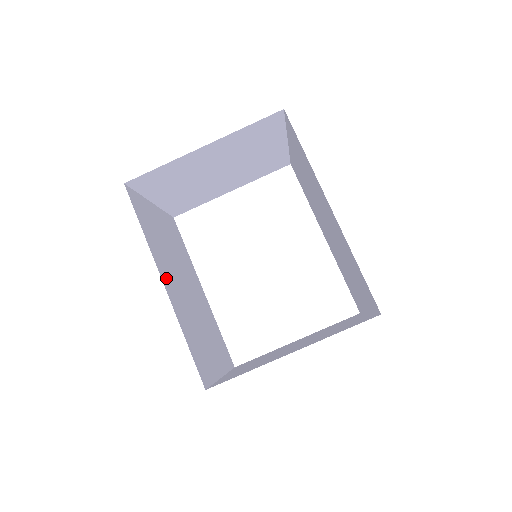
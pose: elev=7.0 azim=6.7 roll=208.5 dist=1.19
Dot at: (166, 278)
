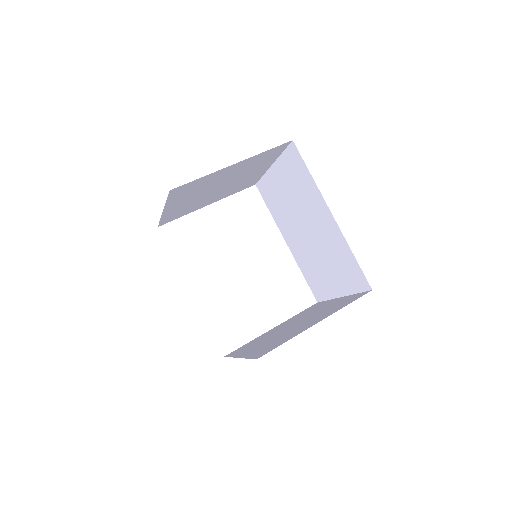
Dot at: occluded
